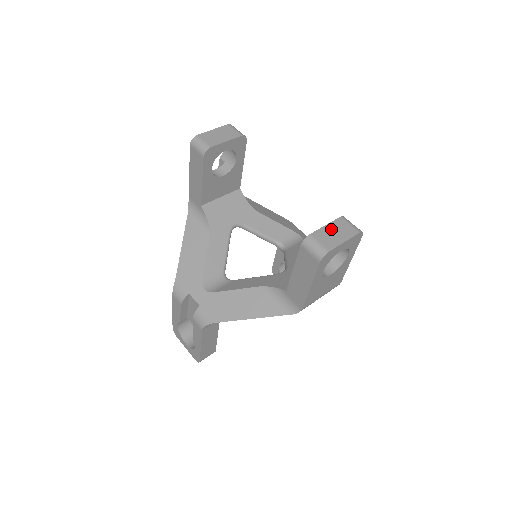
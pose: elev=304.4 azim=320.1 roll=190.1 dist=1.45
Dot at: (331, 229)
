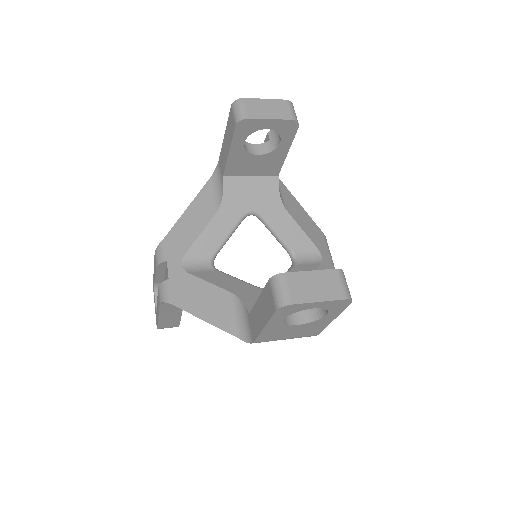
Dot at: (314, 278)
